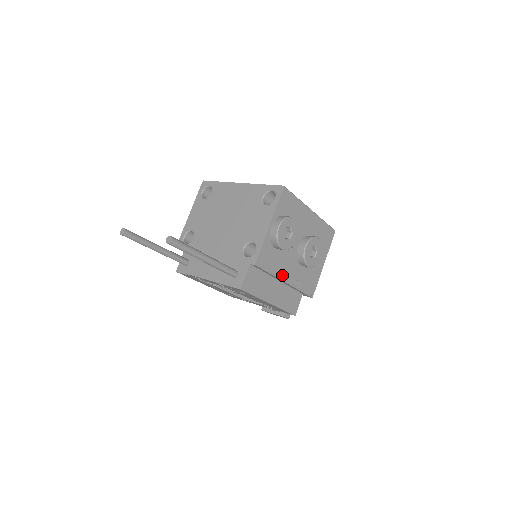
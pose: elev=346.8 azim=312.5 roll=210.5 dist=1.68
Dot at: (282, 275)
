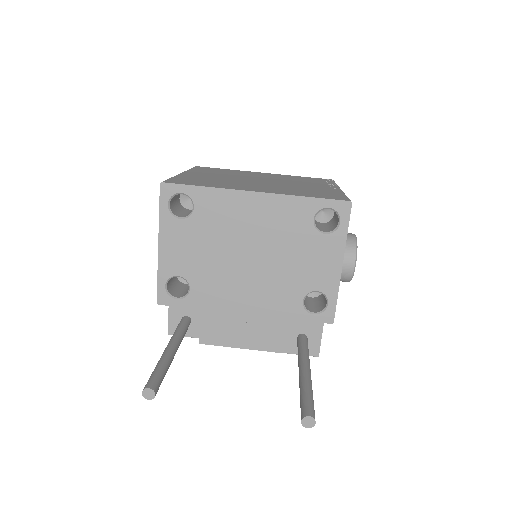
Dot at: occluded
